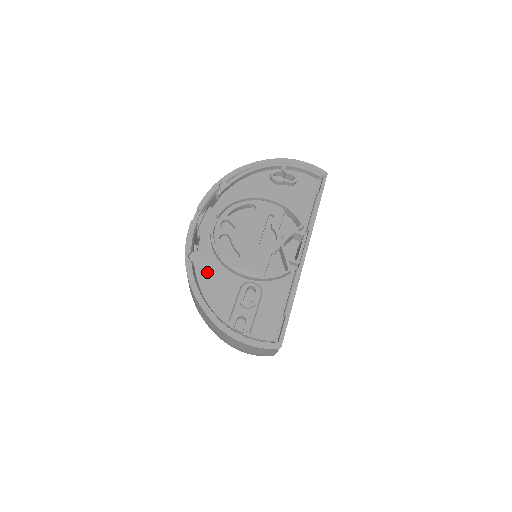
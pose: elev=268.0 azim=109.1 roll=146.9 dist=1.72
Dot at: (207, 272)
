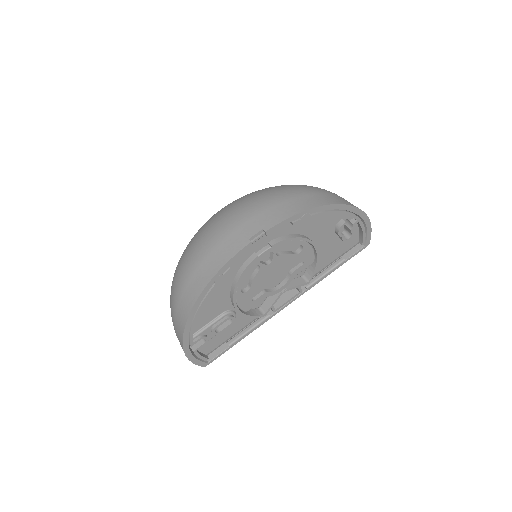
Dot at: (215, 291)
